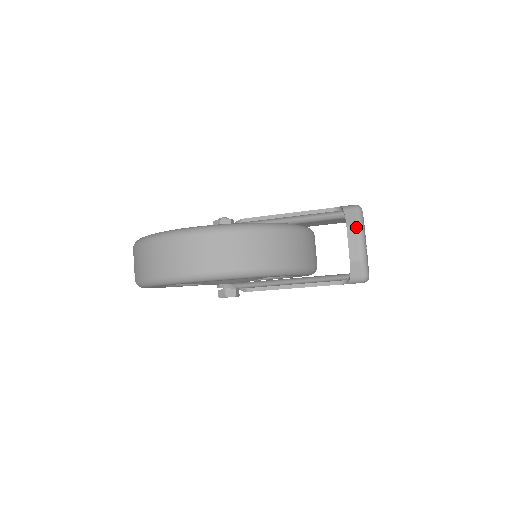
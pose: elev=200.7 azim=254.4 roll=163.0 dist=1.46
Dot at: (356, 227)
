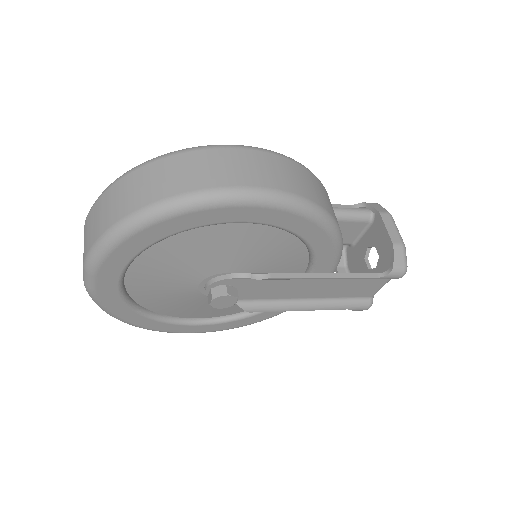
Dot at: (389, 215)
